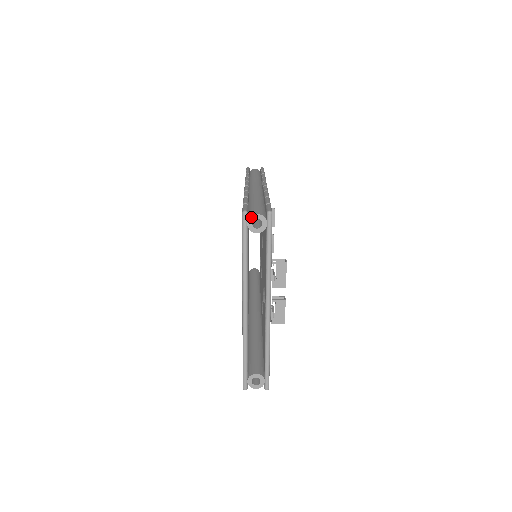
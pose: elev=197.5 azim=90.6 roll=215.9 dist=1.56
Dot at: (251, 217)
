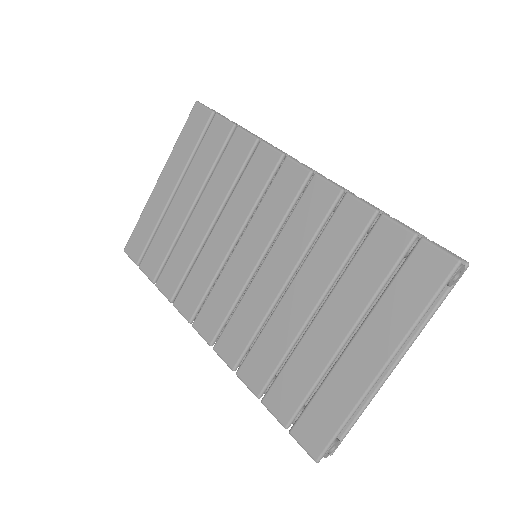
Dot at: (460, 268)
